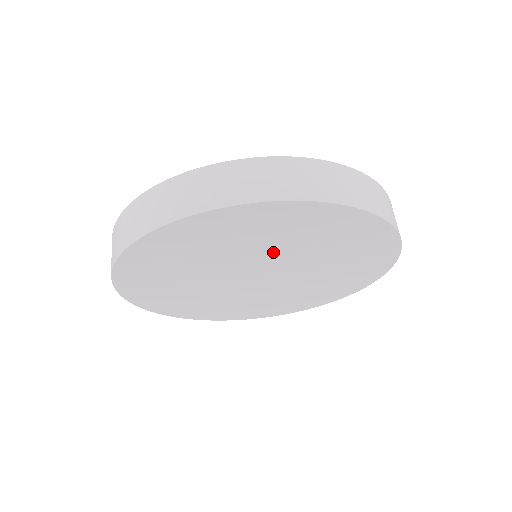
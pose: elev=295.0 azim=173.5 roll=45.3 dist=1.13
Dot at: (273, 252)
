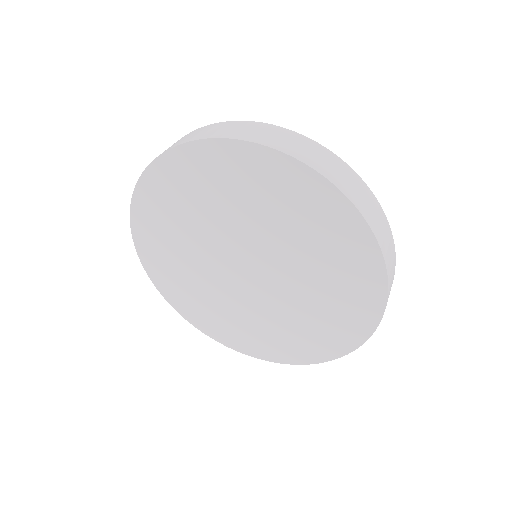
Dot at: (222, 224)
